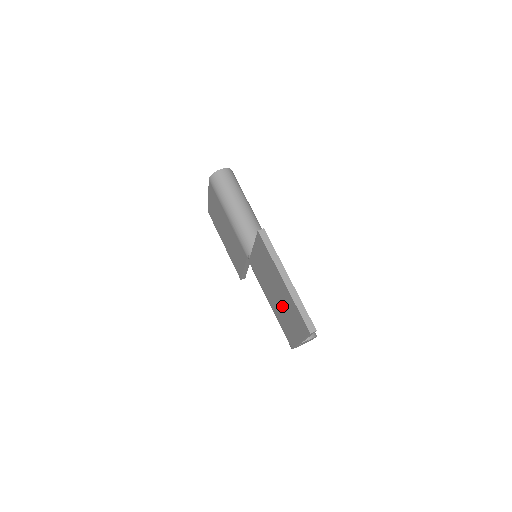
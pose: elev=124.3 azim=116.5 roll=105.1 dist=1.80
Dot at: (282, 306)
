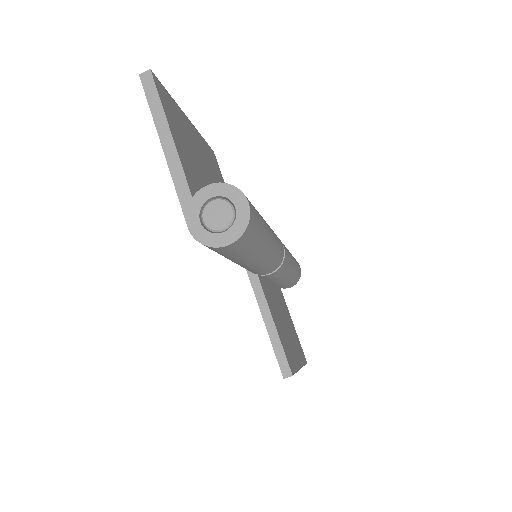
Dot at: occluded
